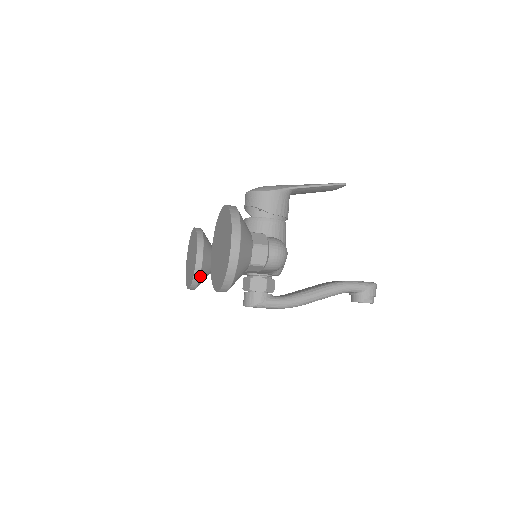
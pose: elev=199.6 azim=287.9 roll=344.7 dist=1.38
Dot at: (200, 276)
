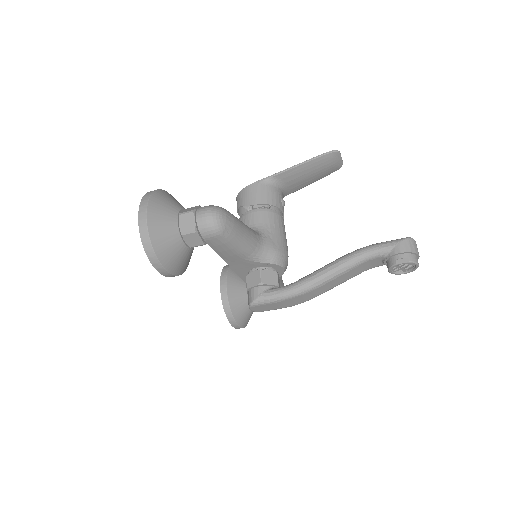
Dot at: (230, 305)
